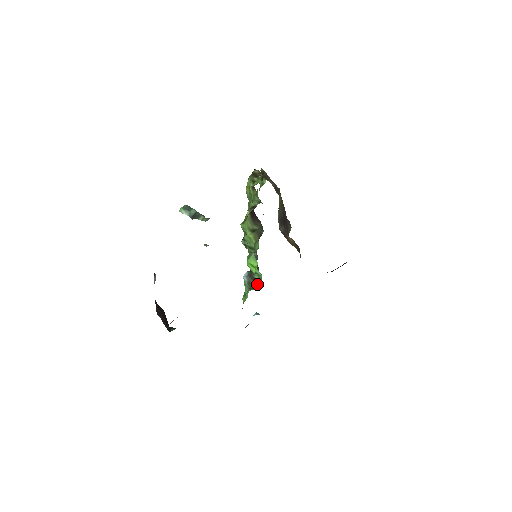
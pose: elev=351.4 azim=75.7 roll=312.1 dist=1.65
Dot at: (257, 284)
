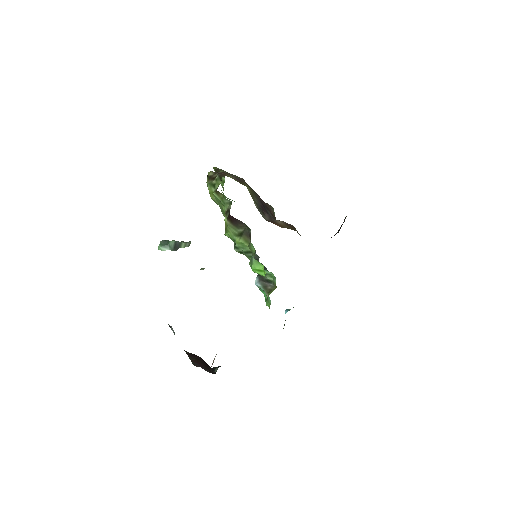
Dot at: (273, 284)
